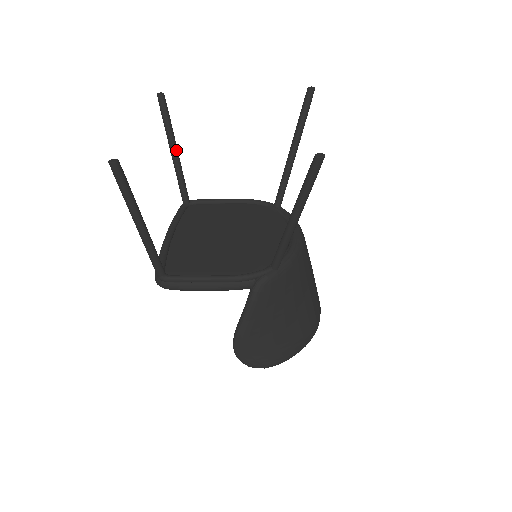
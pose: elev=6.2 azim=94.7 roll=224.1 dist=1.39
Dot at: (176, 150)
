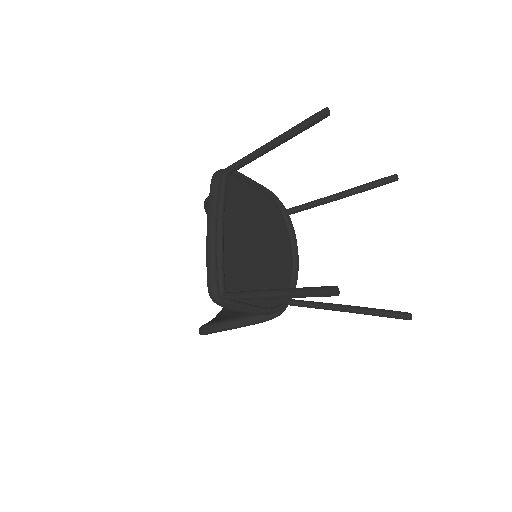
Dot at: (277, 146)
